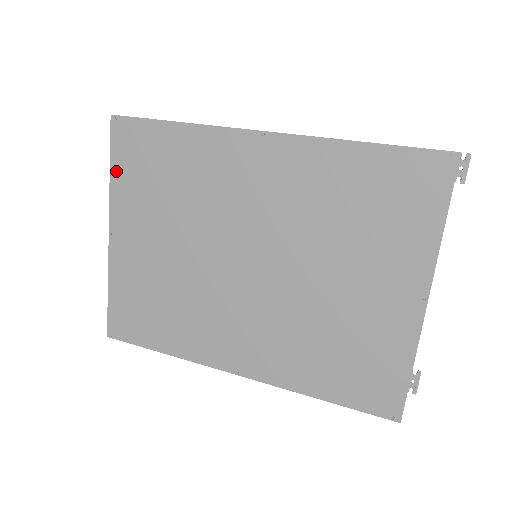
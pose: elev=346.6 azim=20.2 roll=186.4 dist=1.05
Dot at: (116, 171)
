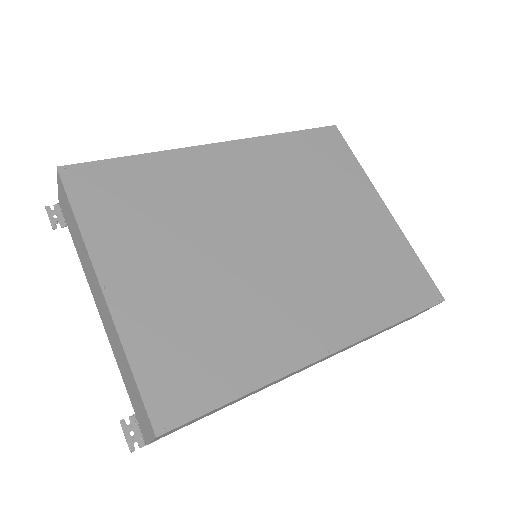
Dot at: (85, 216)
